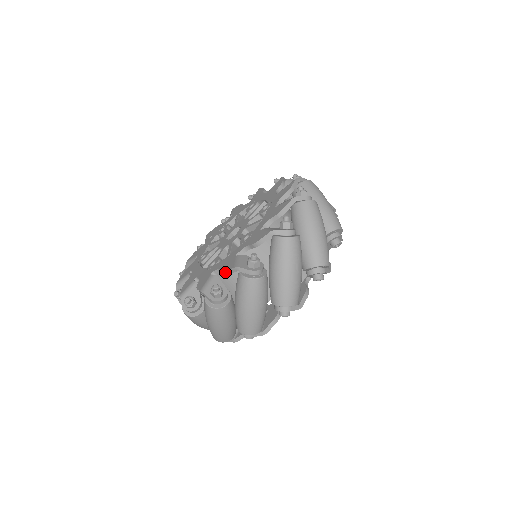
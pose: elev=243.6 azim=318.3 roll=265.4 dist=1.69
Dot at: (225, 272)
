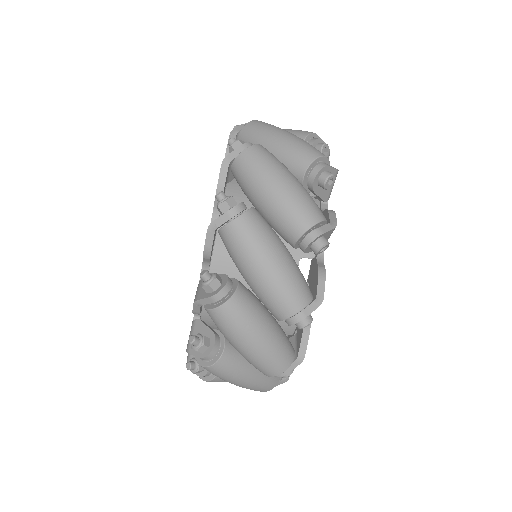
Dot at: occluded
